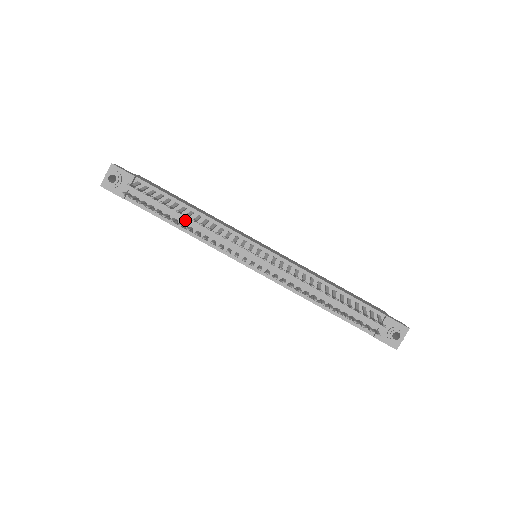
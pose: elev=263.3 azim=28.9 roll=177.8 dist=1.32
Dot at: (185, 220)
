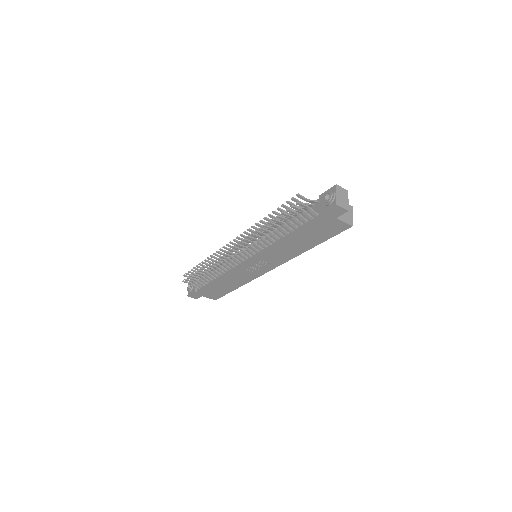
Dot at: occluded
